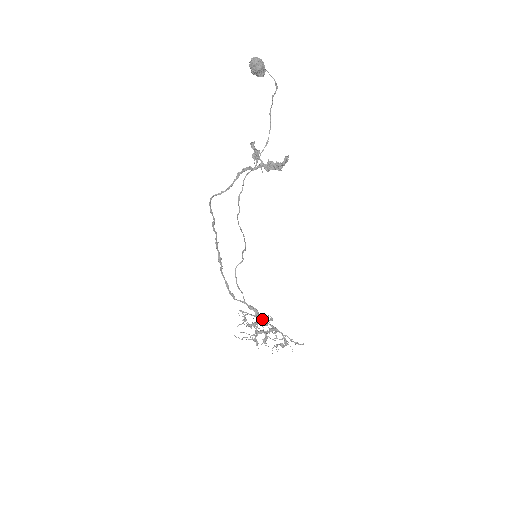
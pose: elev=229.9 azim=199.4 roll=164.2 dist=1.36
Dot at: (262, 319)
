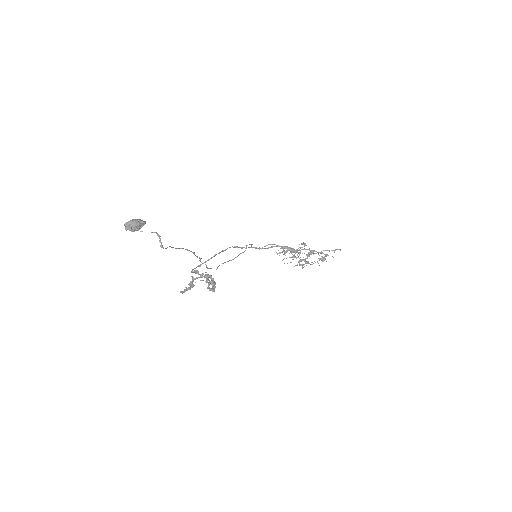
Dot at: (297, 251)
